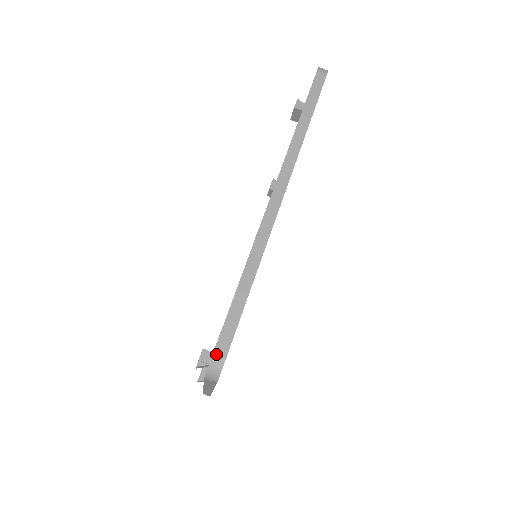
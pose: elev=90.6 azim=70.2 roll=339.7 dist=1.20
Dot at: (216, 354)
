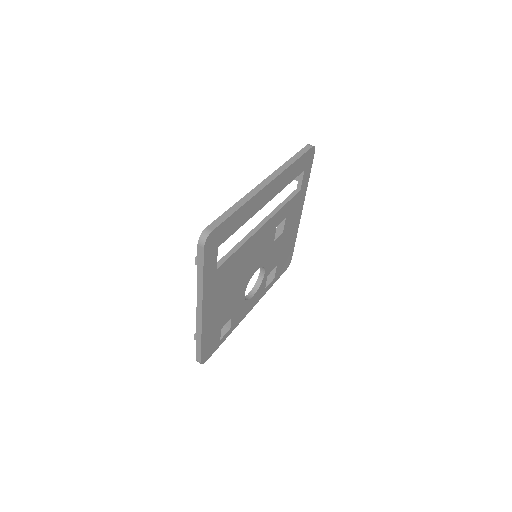
Dot at: (208, 228)
